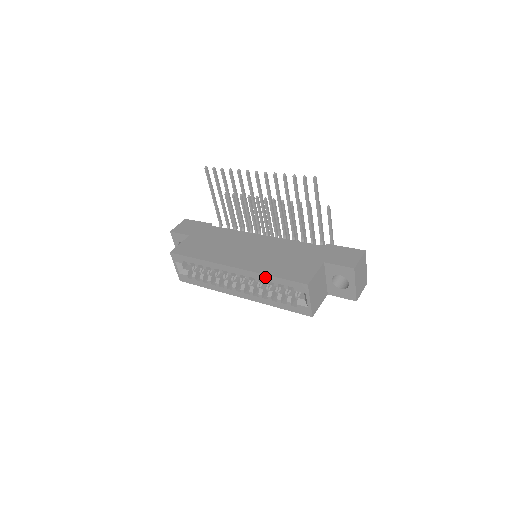
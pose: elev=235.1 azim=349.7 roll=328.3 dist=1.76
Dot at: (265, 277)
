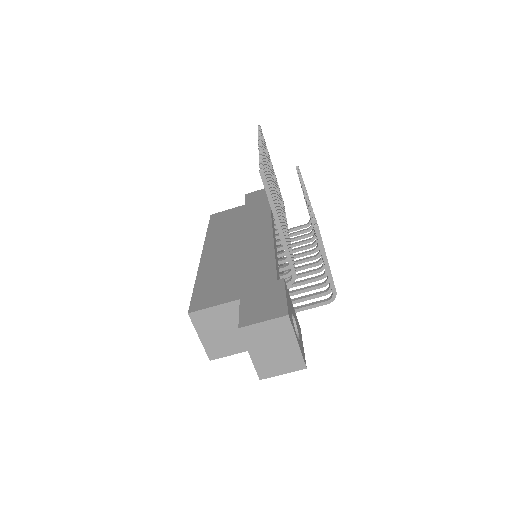
Dot at: occluded
